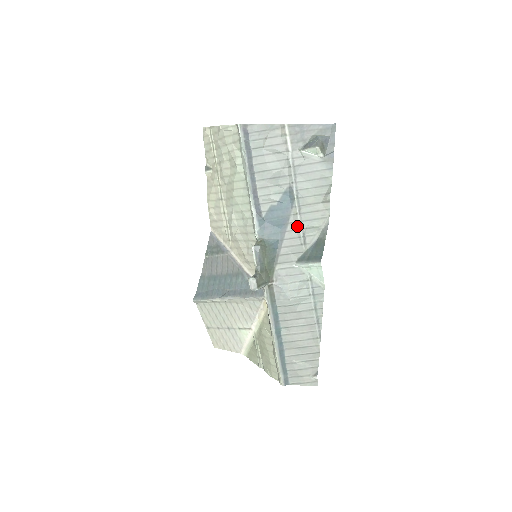
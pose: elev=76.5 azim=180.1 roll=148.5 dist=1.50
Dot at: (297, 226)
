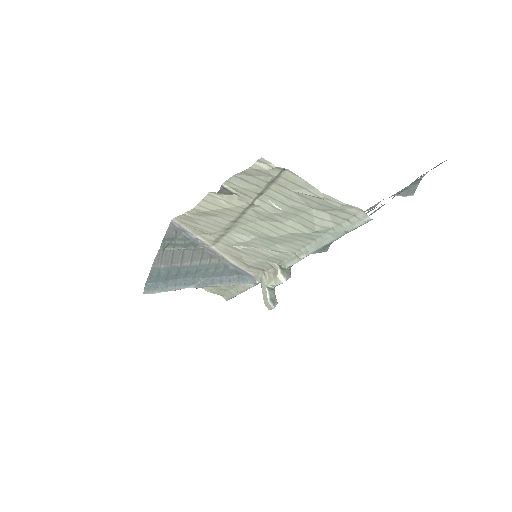
Dot at: occluded
